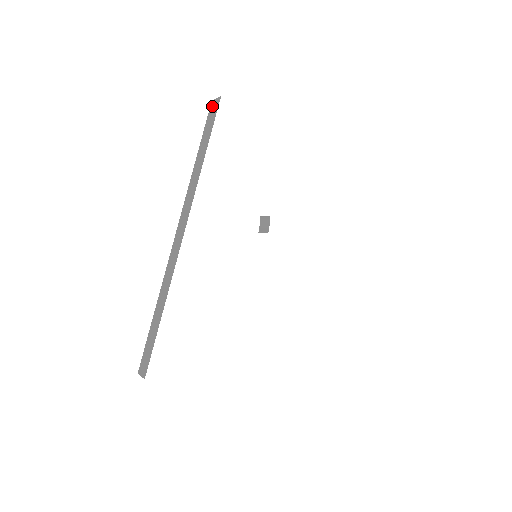
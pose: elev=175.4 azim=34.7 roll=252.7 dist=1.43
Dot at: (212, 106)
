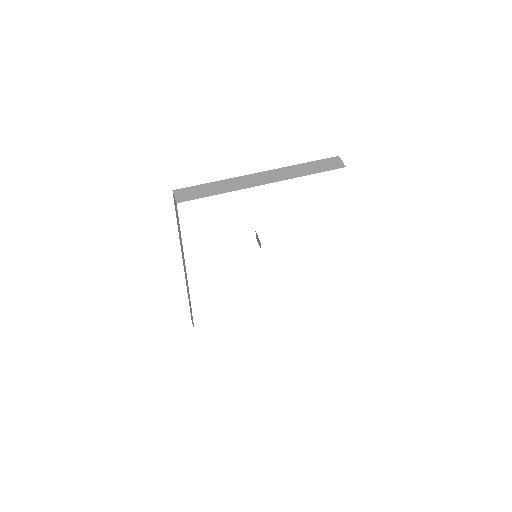
Dot at: (174, 199)
